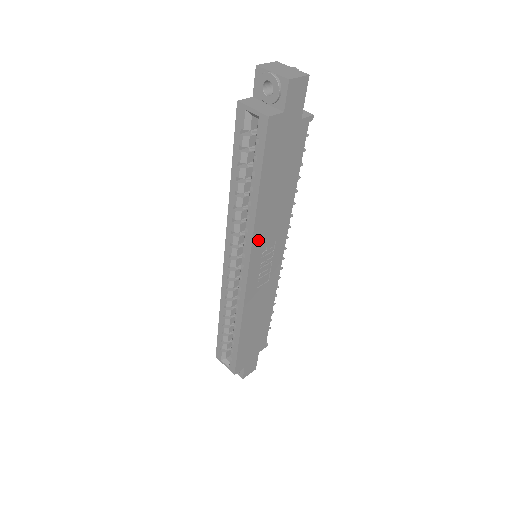
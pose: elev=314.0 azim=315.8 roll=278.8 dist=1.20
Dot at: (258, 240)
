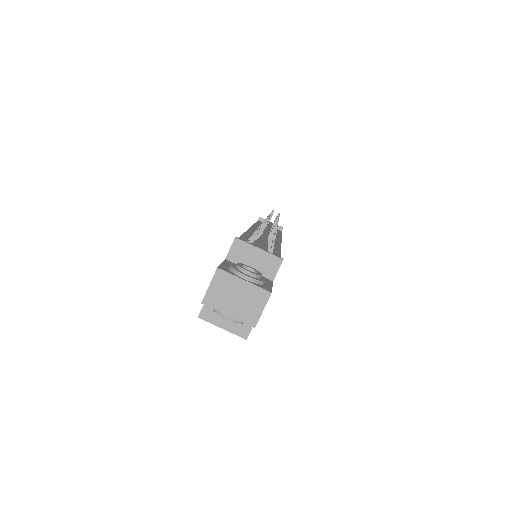
Dot at: occluded
